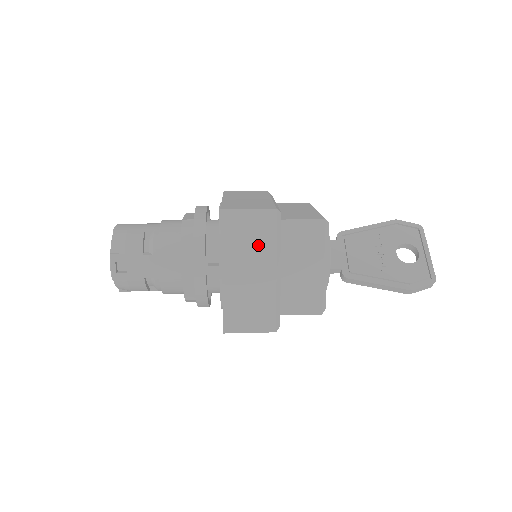
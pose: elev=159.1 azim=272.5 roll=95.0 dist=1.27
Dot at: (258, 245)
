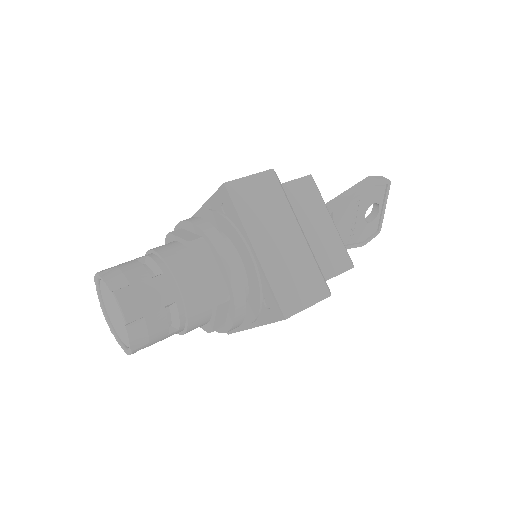
Dot at: occluded
